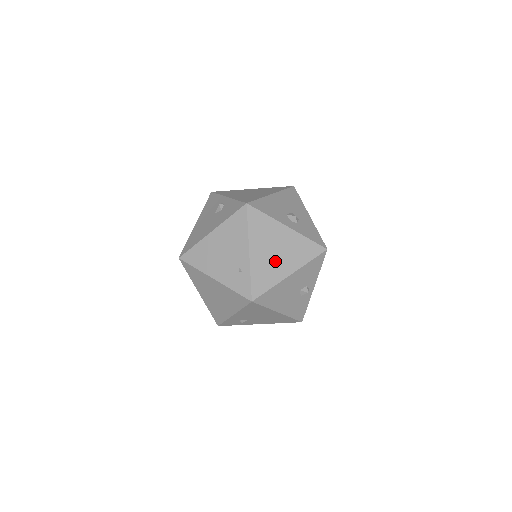
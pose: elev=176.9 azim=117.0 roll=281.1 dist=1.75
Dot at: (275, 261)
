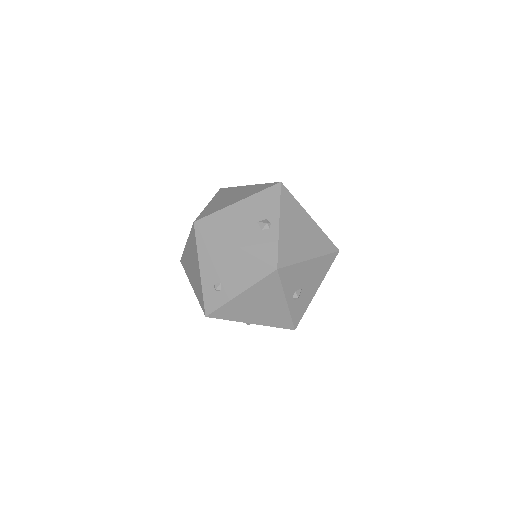
Dot at: (228, 201)
